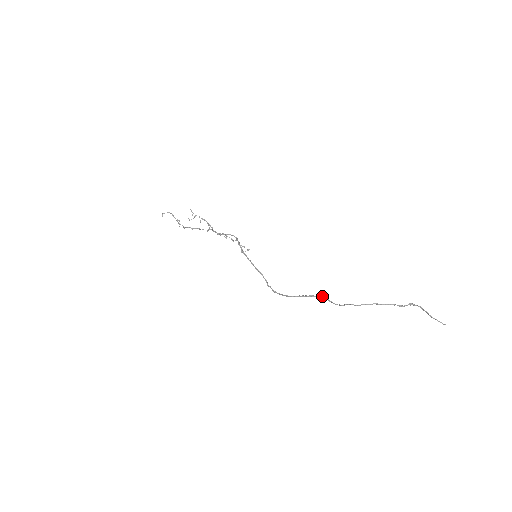
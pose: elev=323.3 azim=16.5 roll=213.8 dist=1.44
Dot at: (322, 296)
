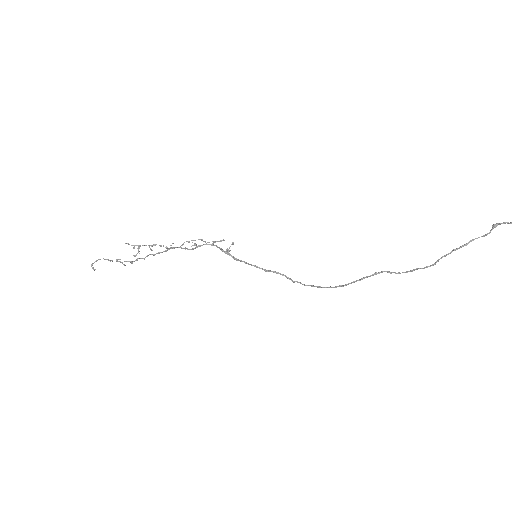
Dot at: (379, 272)
